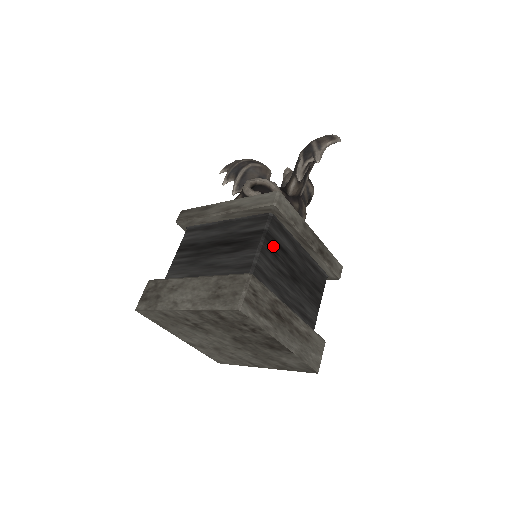
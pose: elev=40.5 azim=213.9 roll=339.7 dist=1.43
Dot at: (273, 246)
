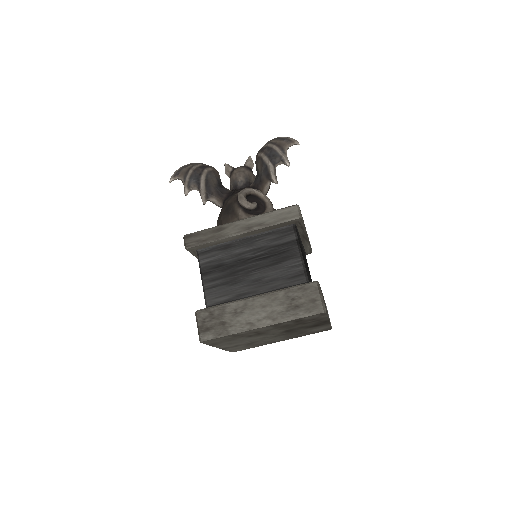
Dot at: (301, 250)
